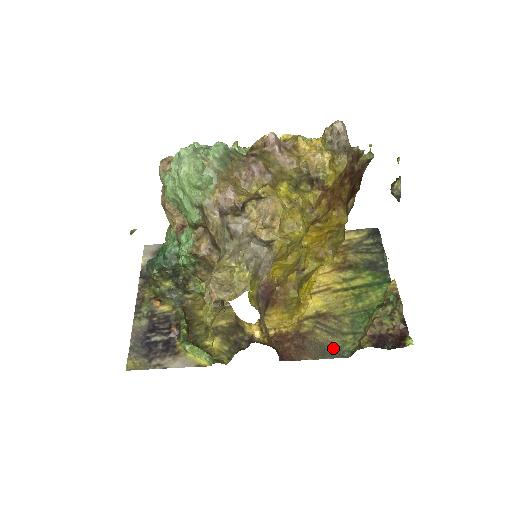
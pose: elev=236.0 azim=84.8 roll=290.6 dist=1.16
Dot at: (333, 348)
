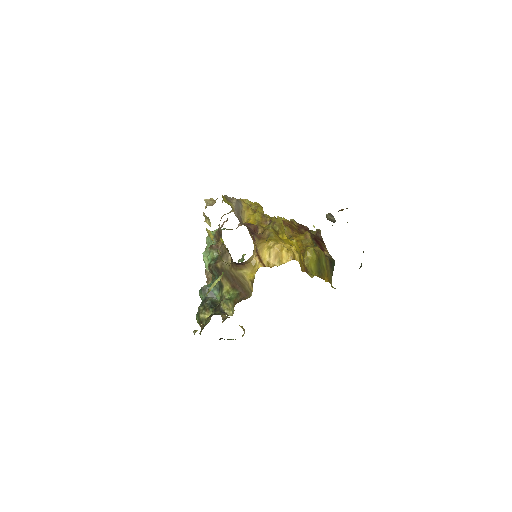
Dot at: occluded
